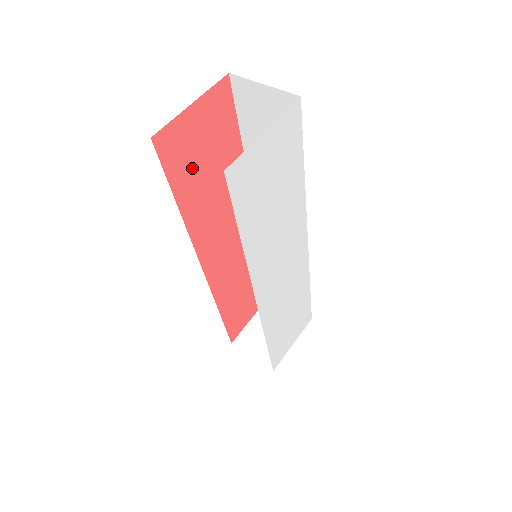
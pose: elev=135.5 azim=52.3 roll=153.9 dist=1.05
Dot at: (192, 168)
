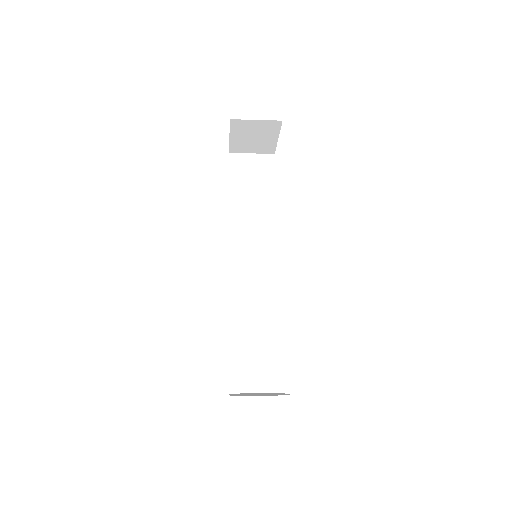
Dot at: occluded
